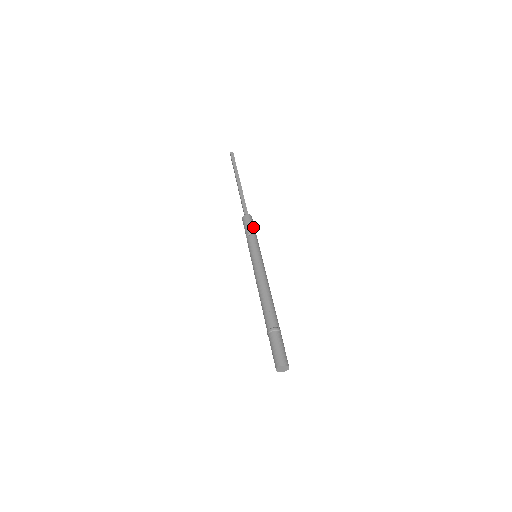
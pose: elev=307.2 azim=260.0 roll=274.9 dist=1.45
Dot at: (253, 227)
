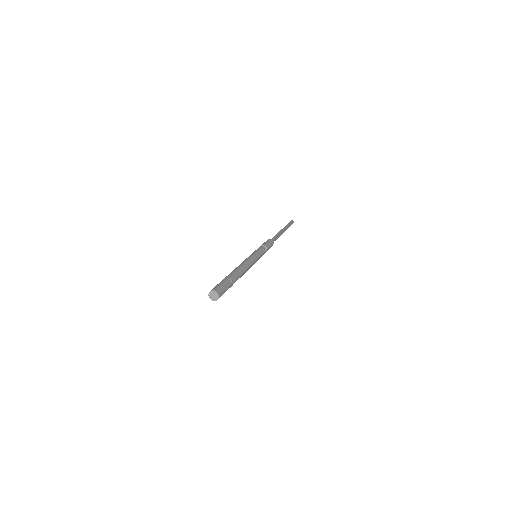
Dot at: (268, 245)
